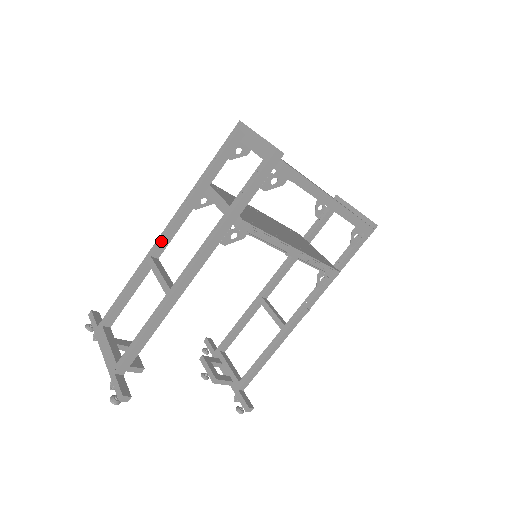
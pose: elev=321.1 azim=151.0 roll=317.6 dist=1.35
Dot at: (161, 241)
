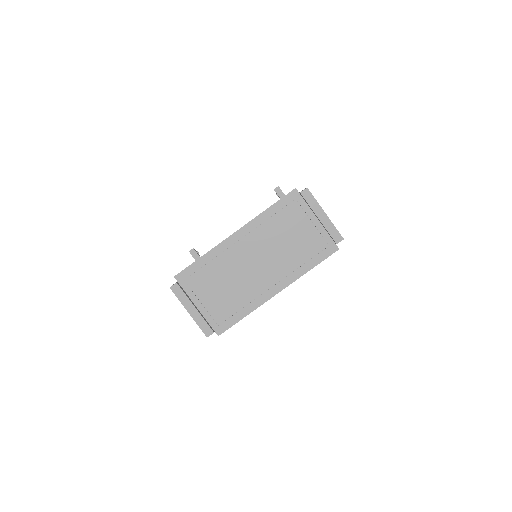
Dot at: occluded
